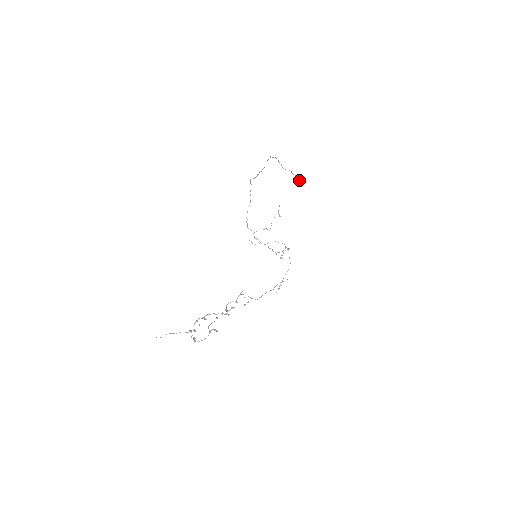
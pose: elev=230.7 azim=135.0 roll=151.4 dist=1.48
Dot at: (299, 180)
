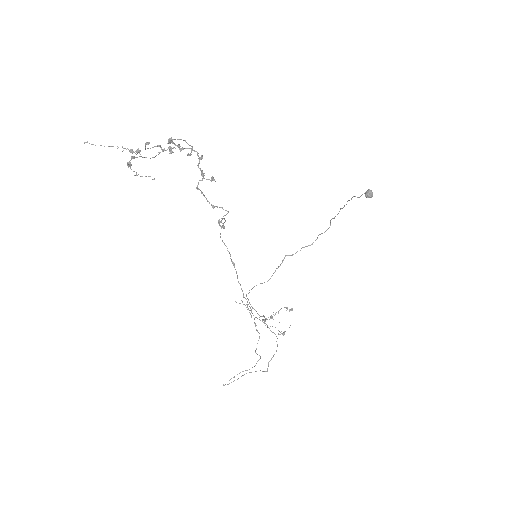
Dot at: (369, 191)
